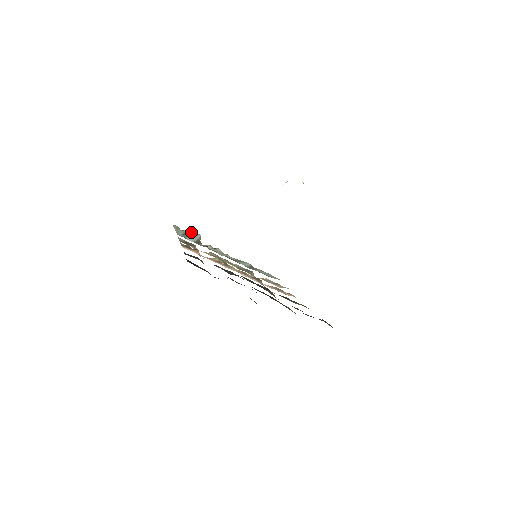
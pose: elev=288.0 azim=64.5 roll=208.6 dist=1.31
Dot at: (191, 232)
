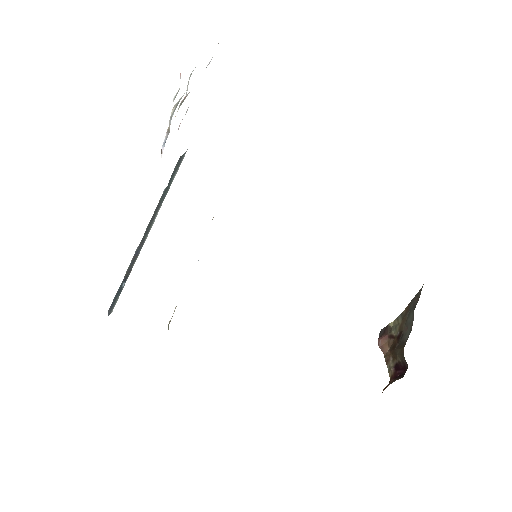
Dot at: occluded
